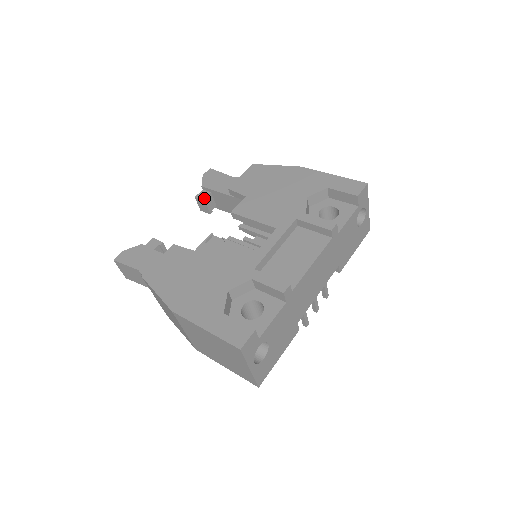
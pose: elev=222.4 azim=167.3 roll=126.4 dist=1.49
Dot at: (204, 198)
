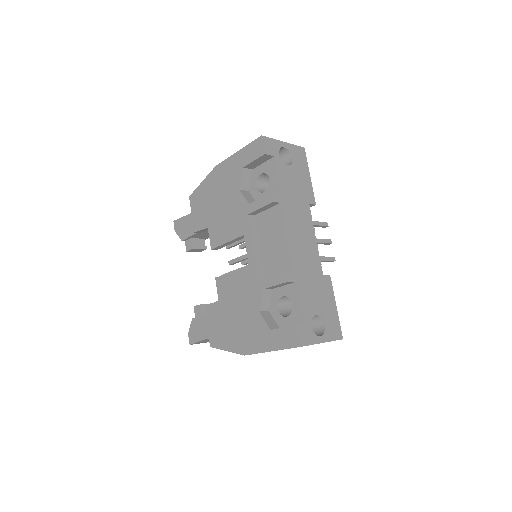
Dot at: (191, 247)
